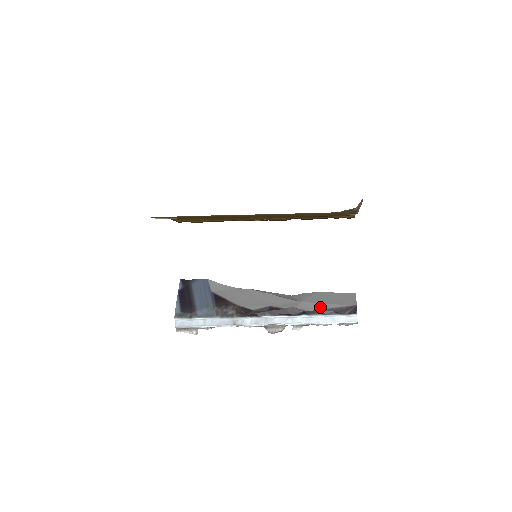
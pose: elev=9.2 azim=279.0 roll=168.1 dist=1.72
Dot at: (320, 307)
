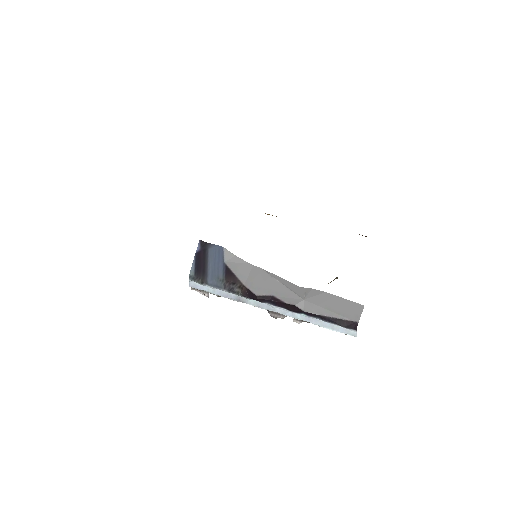
Dot at: (321, 312)
